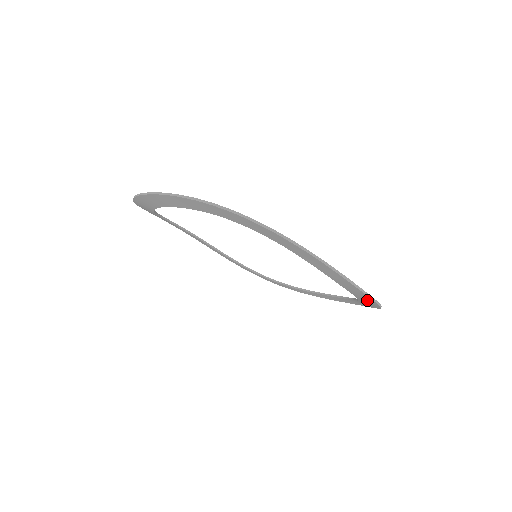
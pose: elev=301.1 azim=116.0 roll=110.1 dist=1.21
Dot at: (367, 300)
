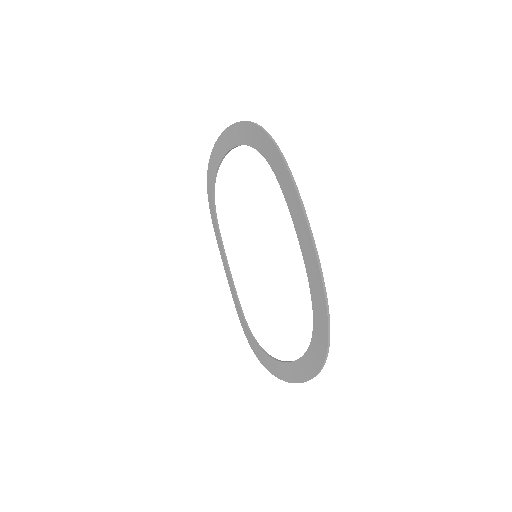
Dot at: (312, 262)
